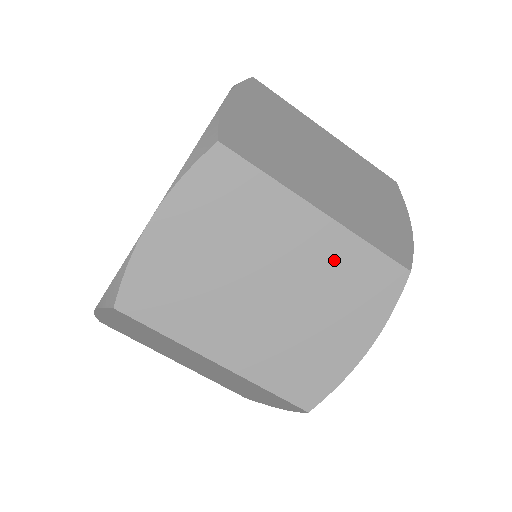
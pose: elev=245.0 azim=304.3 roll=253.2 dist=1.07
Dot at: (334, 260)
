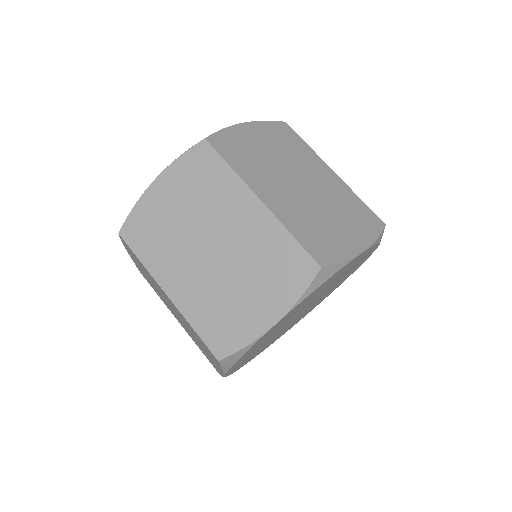
Dot at: (341, 194)
